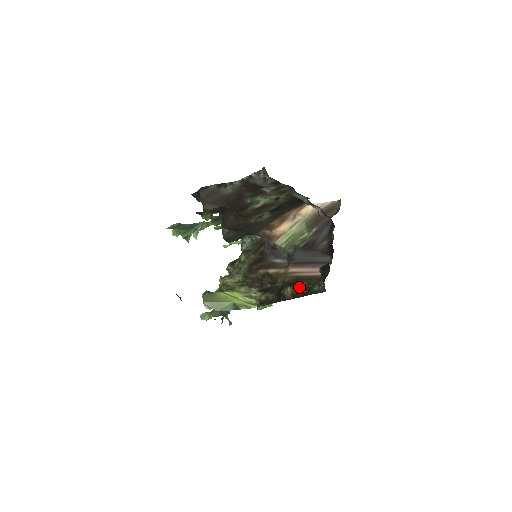
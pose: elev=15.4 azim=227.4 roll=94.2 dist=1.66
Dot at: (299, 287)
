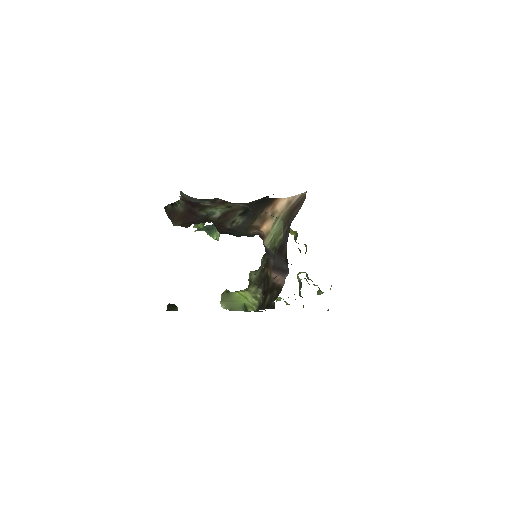
Dot at: (272, 296)
